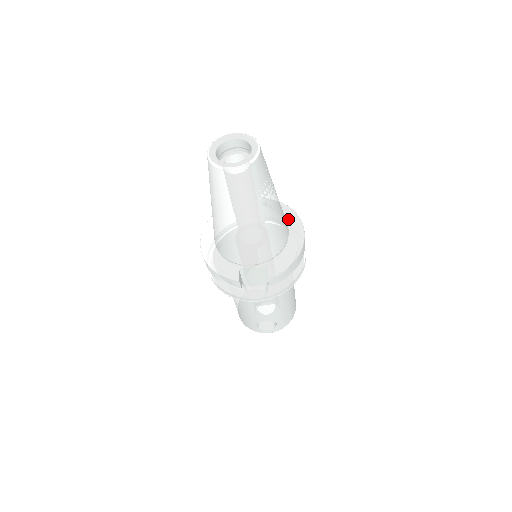
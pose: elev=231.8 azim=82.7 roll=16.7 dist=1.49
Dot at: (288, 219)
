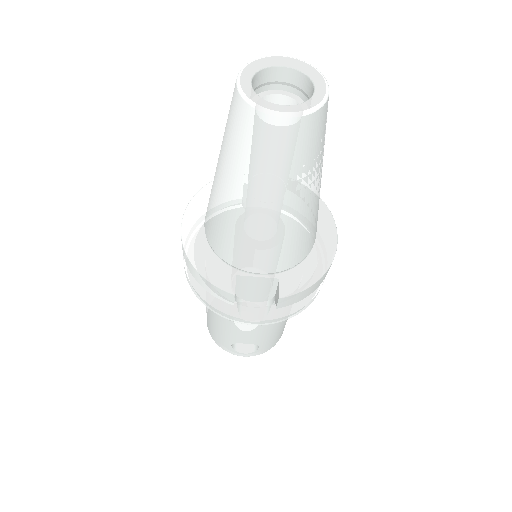
Dot at: occluded
